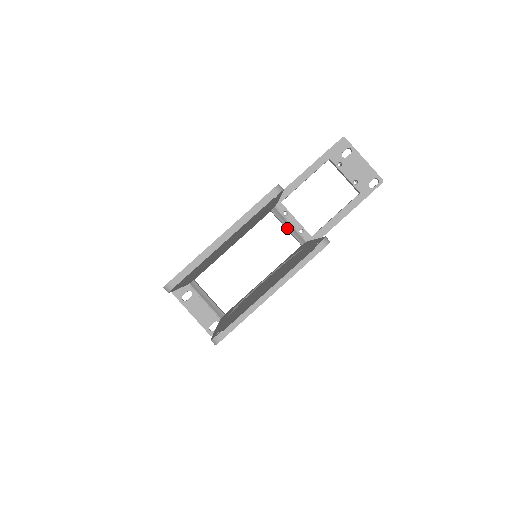
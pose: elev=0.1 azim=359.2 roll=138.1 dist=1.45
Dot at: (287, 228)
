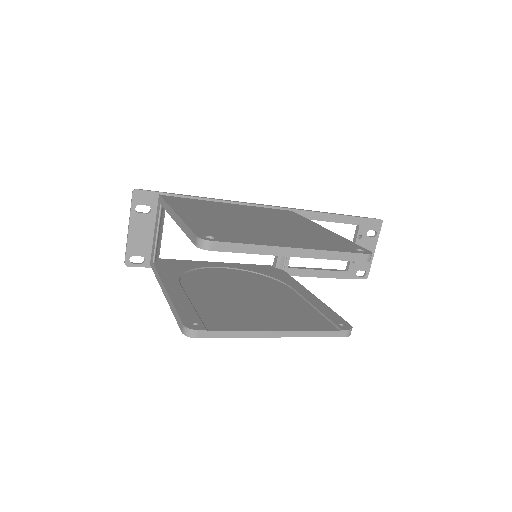
Dot at: occluded
